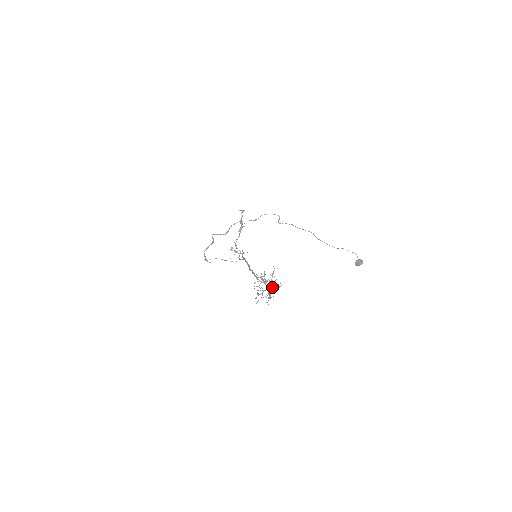
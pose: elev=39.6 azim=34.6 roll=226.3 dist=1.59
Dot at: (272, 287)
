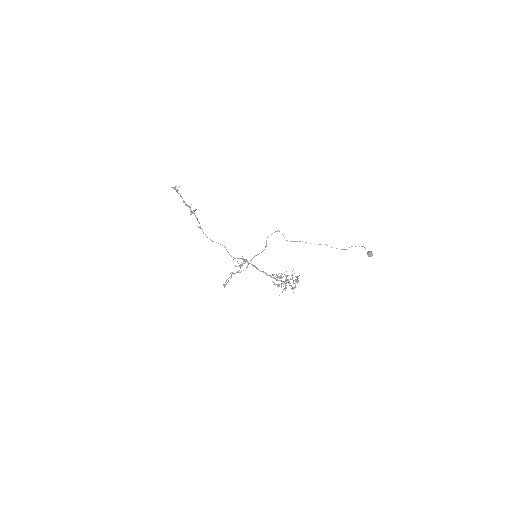
Dot at: (290, 279)
